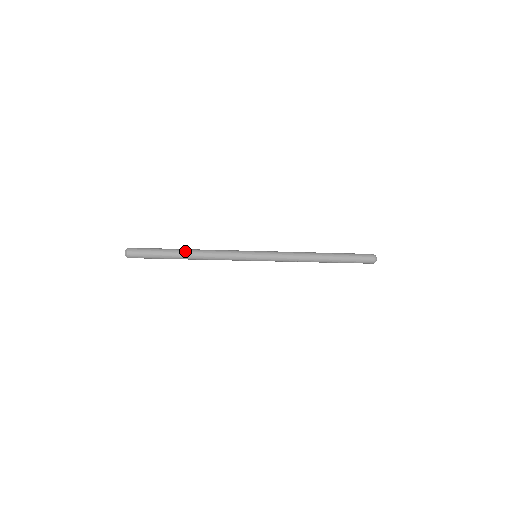
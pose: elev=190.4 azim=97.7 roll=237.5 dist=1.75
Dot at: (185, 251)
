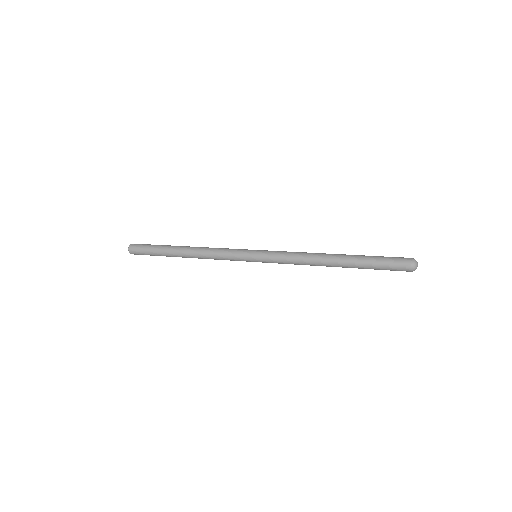
Dot at: (180, 249)
